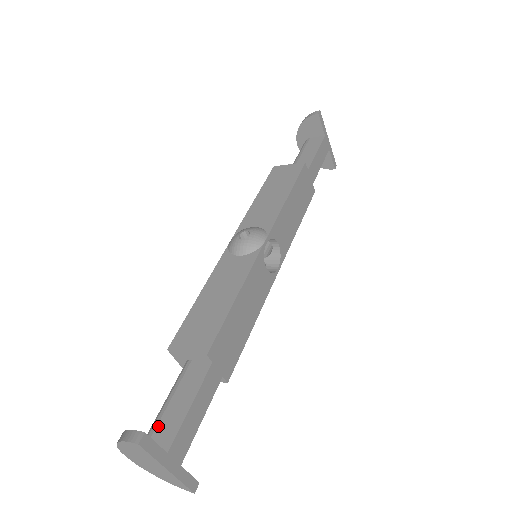
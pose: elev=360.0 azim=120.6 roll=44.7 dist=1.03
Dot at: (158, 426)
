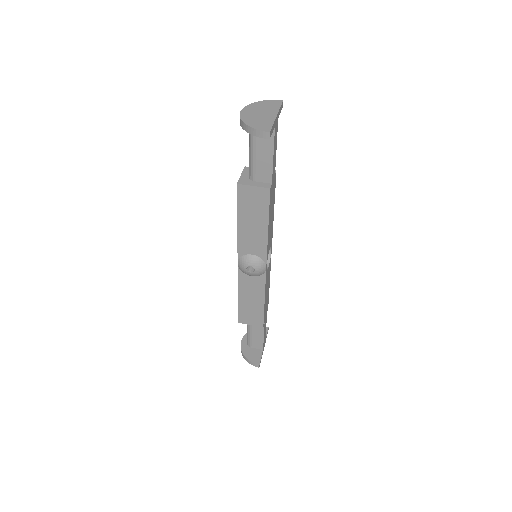
Dot at: (252, 342)
